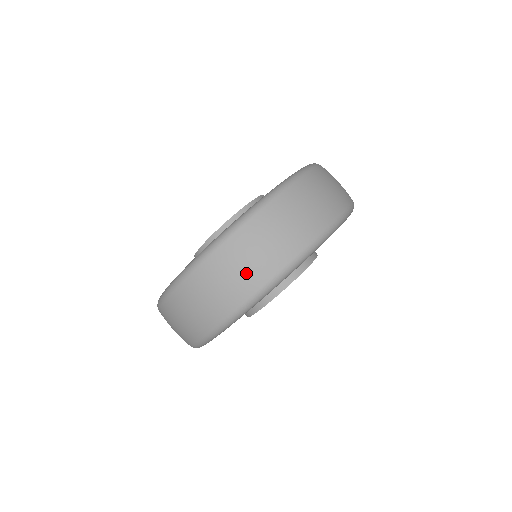
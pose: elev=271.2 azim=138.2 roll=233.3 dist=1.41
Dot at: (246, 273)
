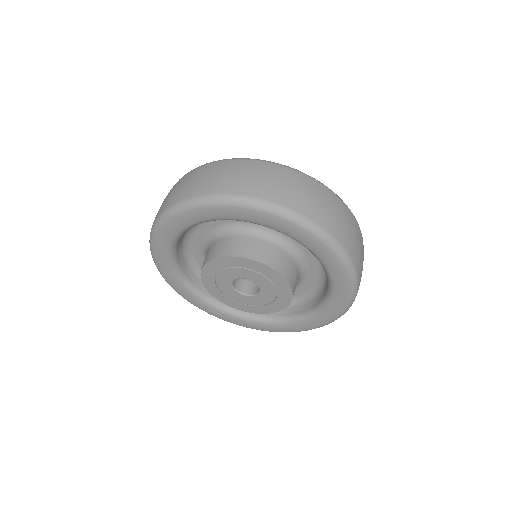
Dot at: (257, 182)
